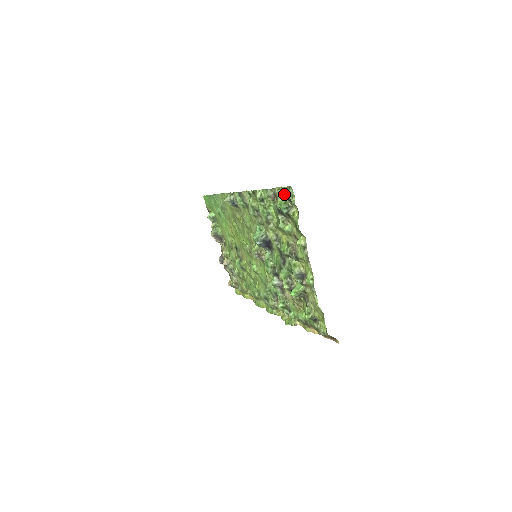
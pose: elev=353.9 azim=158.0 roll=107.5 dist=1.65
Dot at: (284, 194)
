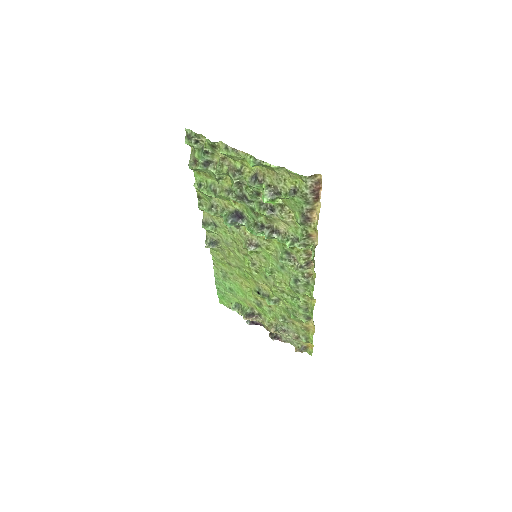
Dot at: (190, 143)
